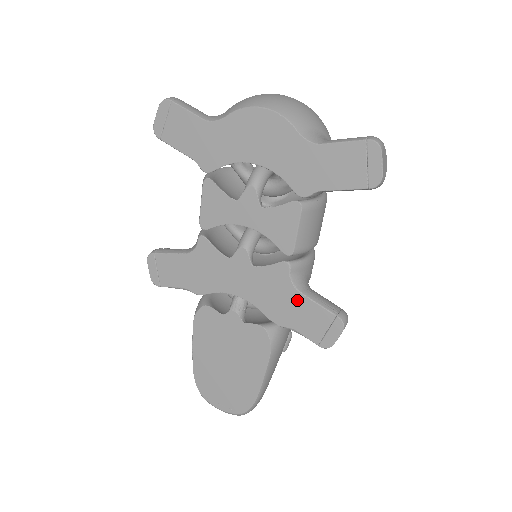
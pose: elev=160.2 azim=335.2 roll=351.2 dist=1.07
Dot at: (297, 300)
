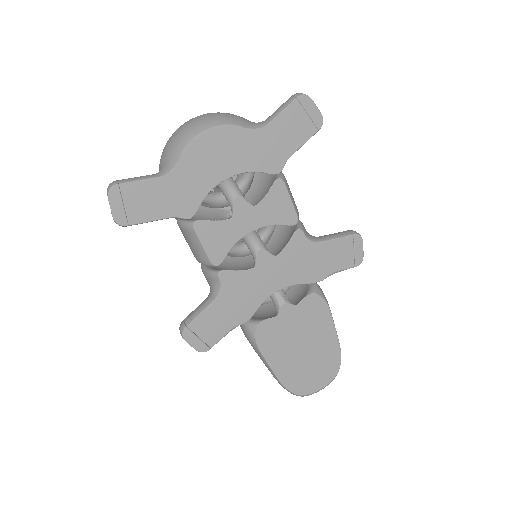
Dot at: (322, 250)
